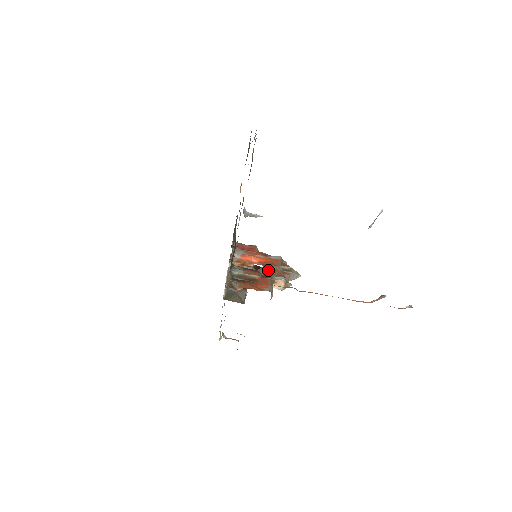
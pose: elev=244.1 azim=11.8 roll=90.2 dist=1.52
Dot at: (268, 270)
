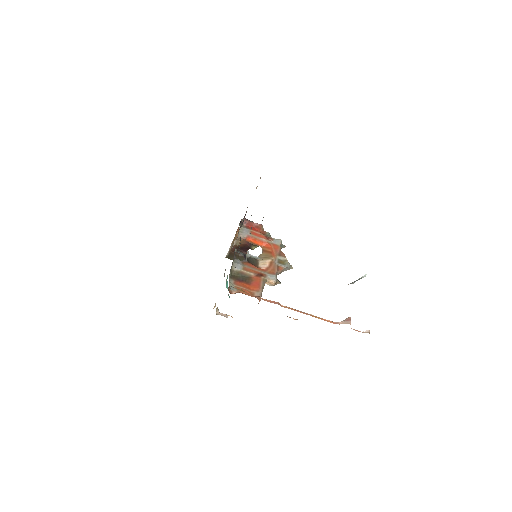
Dot at: (265, 261)
